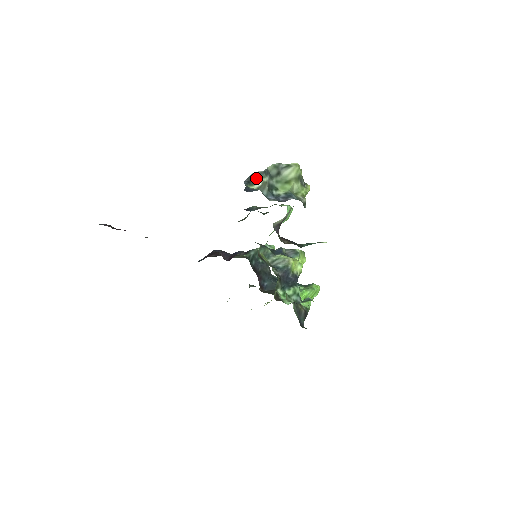
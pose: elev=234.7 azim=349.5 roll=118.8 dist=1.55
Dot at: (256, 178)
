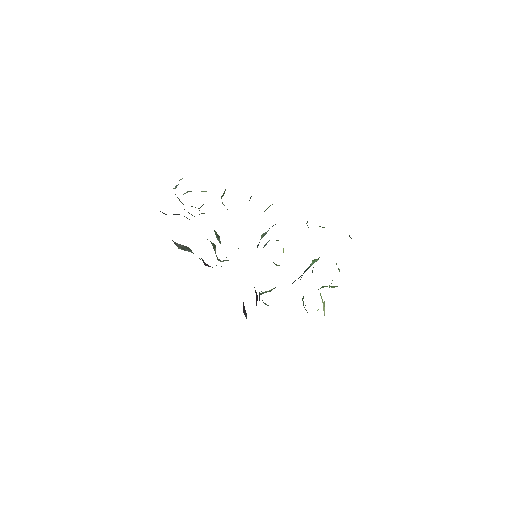
Dot at: occluded
